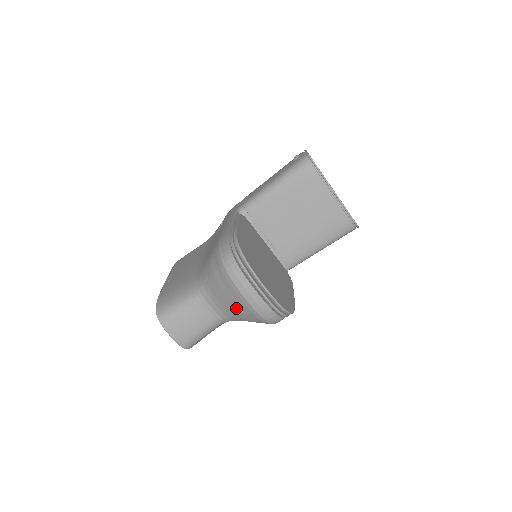
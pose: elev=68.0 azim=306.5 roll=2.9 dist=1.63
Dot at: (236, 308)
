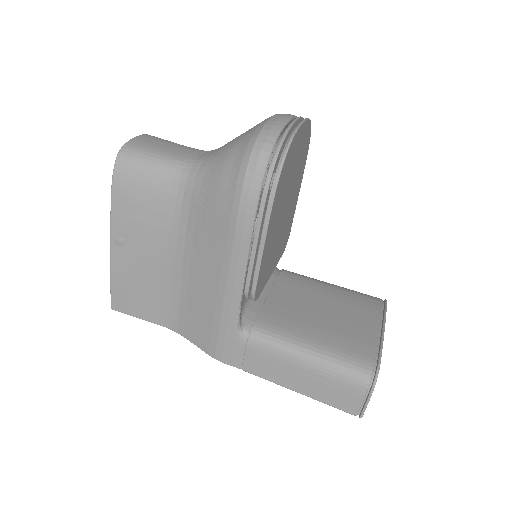
Dot at: (240, 136)
